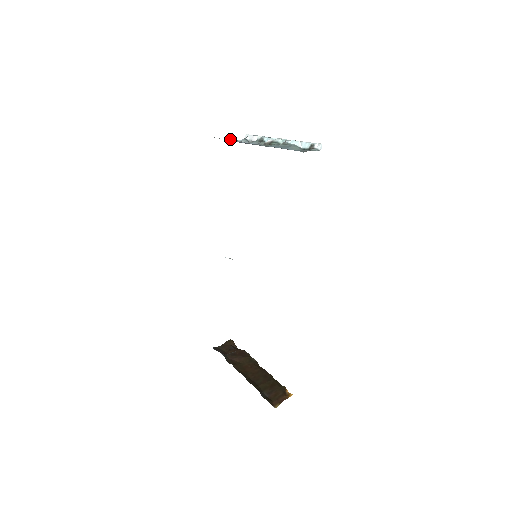
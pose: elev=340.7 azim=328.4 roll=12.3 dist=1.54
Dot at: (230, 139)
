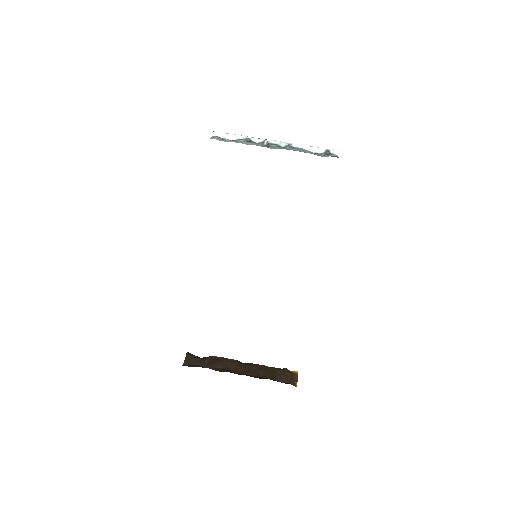
Dot at: (223, 138)
